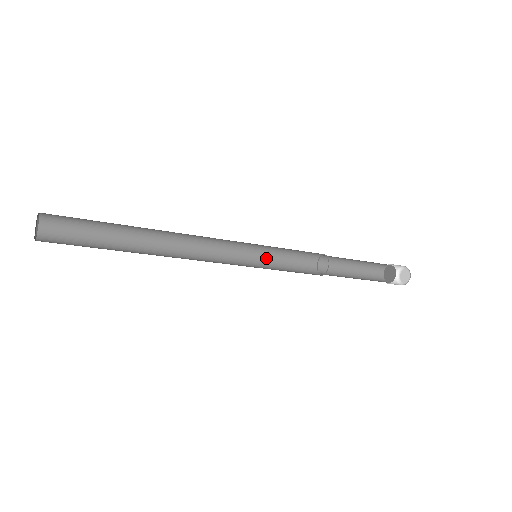
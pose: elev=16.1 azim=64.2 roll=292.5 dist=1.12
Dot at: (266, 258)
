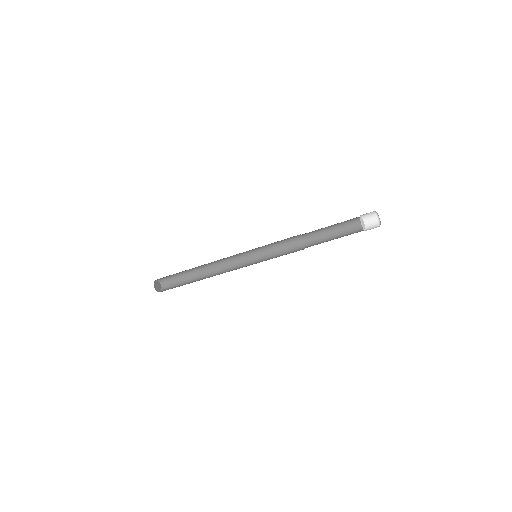
Dot at: occluded
